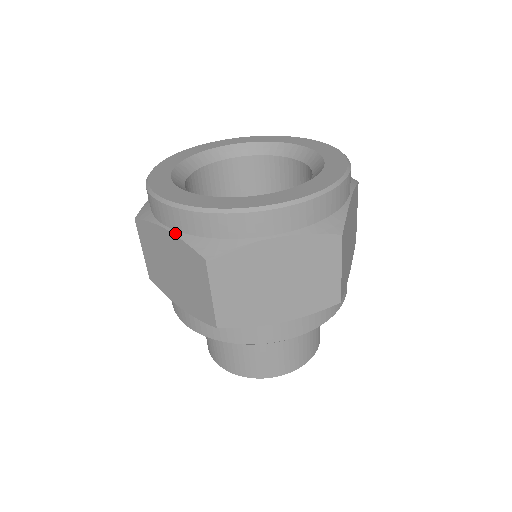
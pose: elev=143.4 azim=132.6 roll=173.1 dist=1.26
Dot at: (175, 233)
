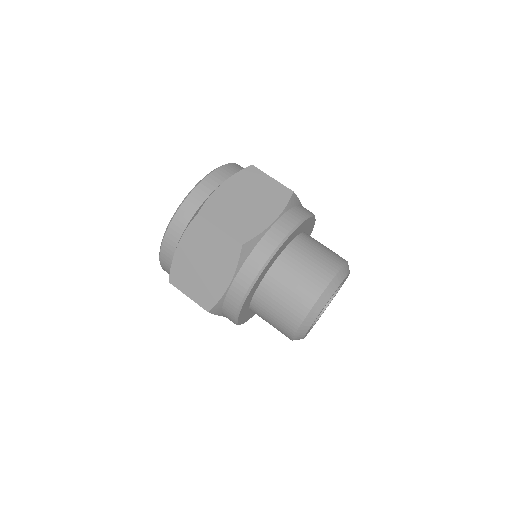
Dot at: (181, 236)
